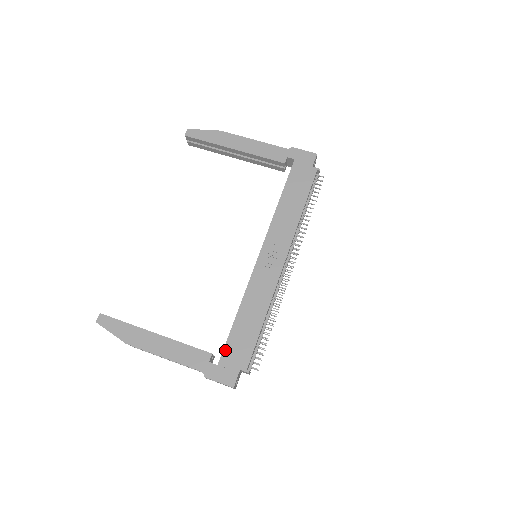
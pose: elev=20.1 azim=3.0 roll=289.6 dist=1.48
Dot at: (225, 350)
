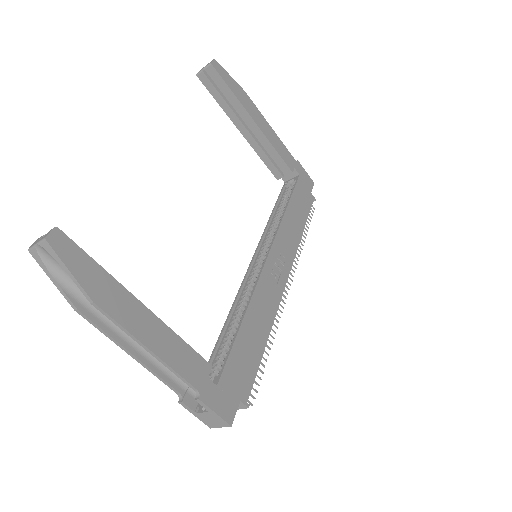
Dot at: (227, 366)
